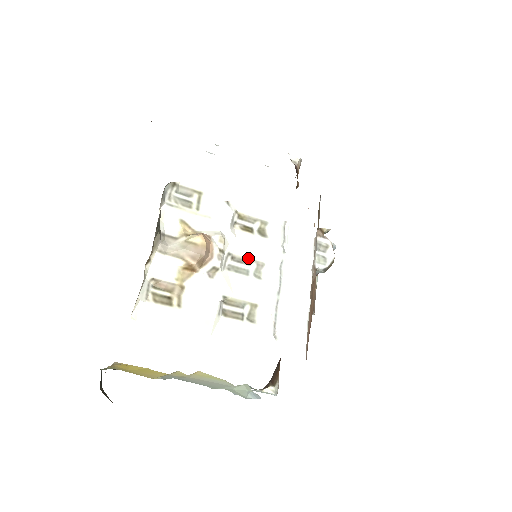
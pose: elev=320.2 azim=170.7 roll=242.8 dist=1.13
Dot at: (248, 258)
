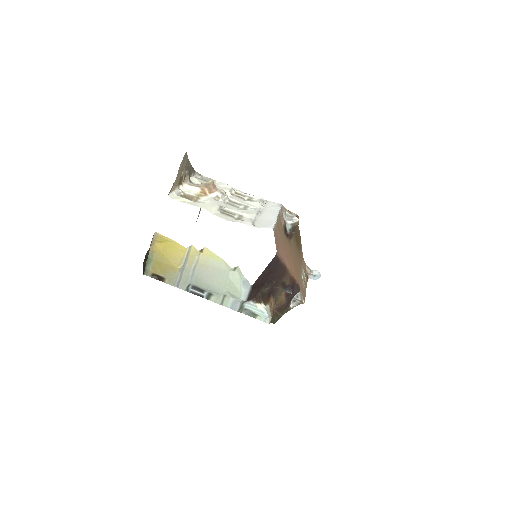
Dot at: (239, 203)
